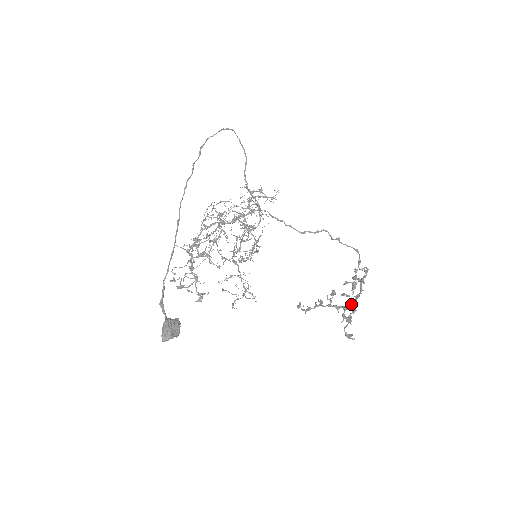
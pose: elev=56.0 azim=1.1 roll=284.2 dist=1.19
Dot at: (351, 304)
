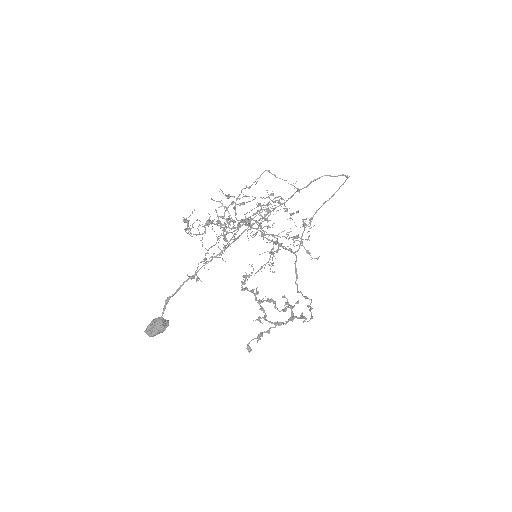
Dot at: (271, 322)
